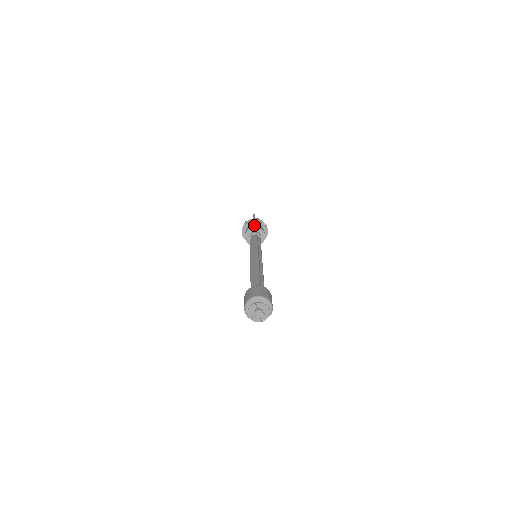
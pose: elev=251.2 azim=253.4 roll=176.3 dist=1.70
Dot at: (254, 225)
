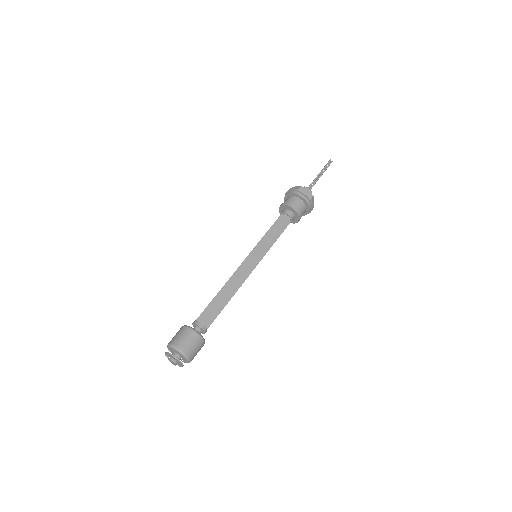
Dot at: (299, 205)
